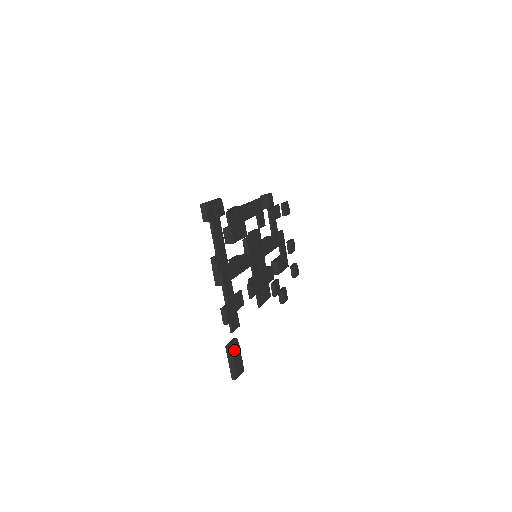
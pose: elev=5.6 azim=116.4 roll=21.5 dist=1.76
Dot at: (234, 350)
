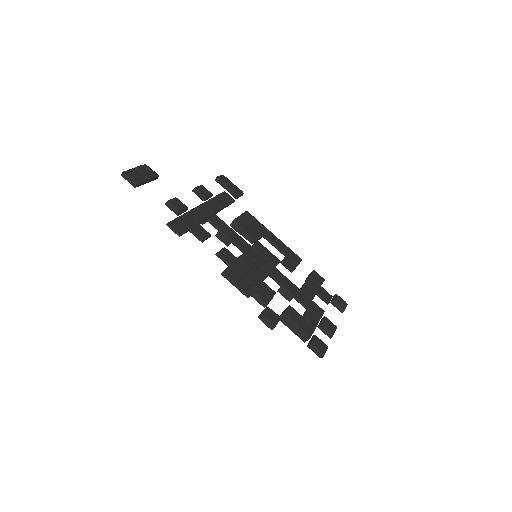
Dot at: (147, 169)
